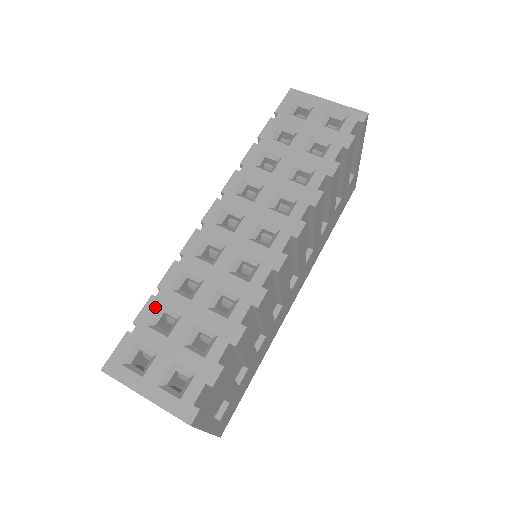
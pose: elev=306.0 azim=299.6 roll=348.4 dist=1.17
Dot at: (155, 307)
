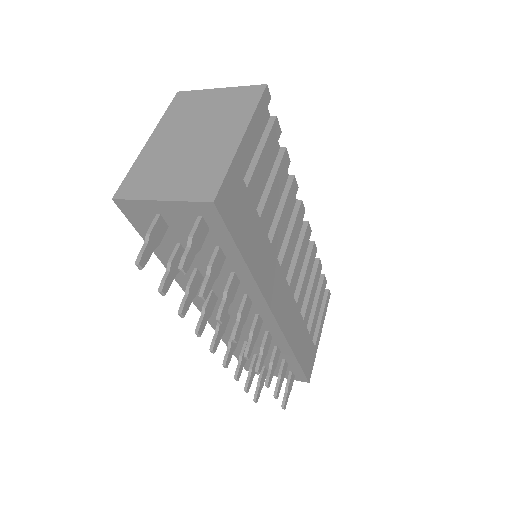
Dot at: occluded
